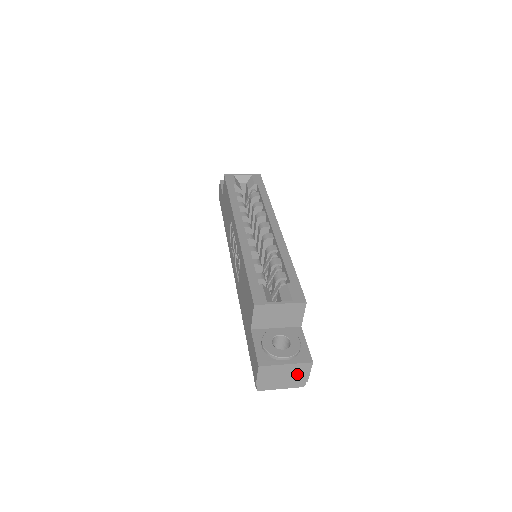
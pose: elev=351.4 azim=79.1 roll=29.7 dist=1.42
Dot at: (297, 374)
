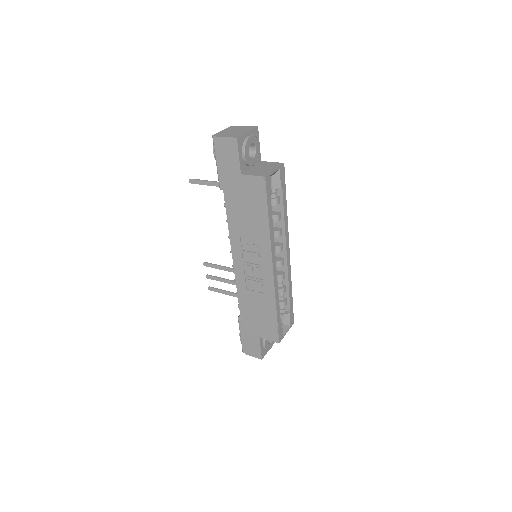
Dot at: occluded
